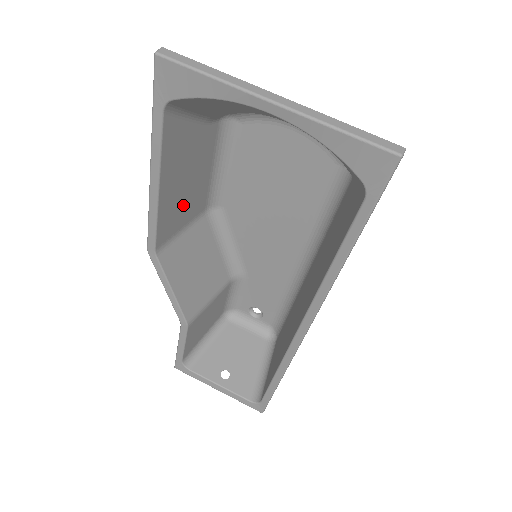
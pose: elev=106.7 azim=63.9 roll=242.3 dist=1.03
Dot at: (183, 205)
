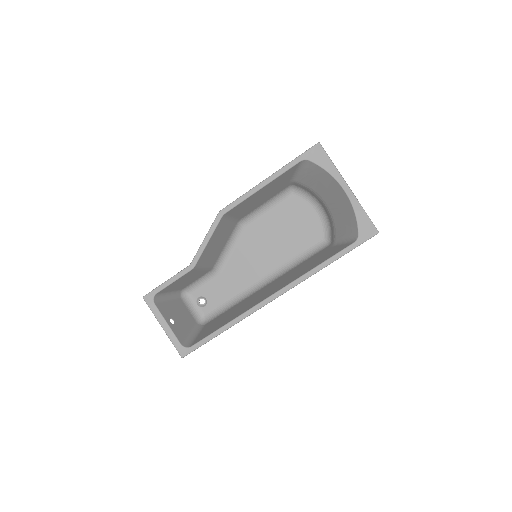
Dot at: (248, 206)
